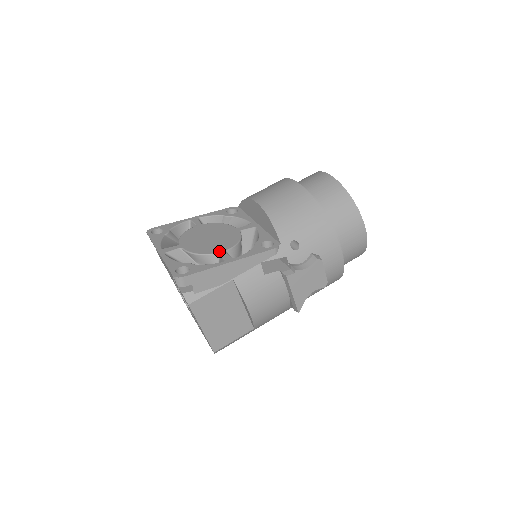
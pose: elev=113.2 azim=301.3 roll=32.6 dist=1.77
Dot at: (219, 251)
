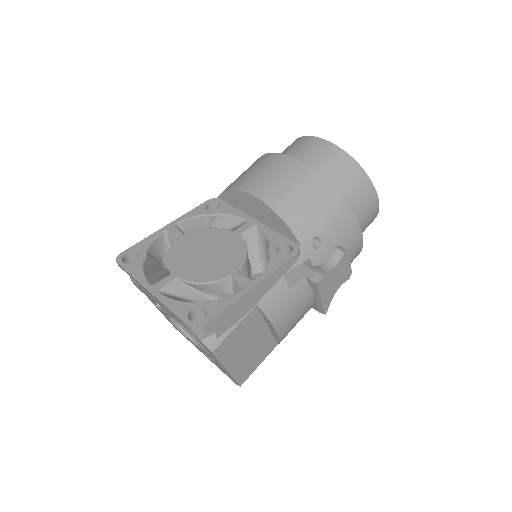
Dot at: (230, 273)
